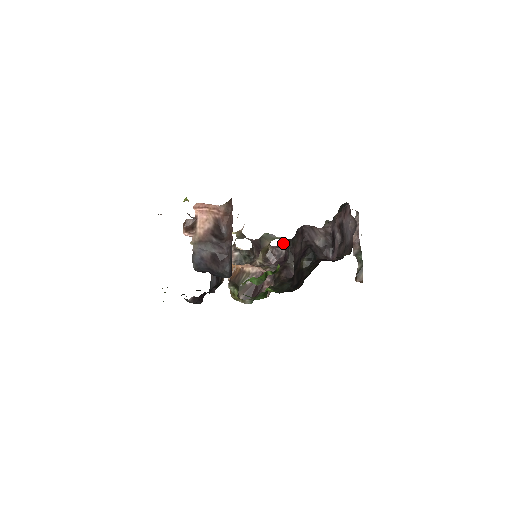
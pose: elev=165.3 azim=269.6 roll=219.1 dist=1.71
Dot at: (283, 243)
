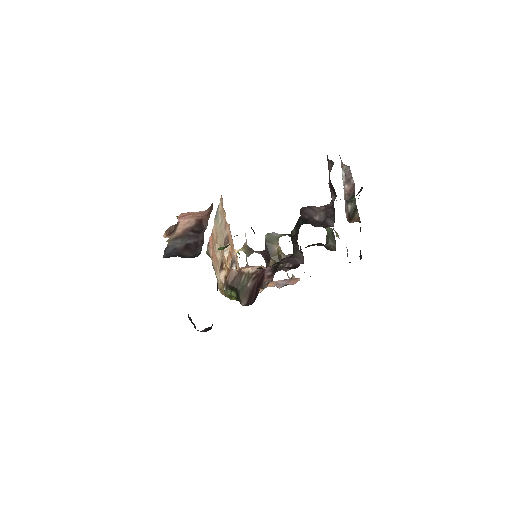
Dot at: occluded
